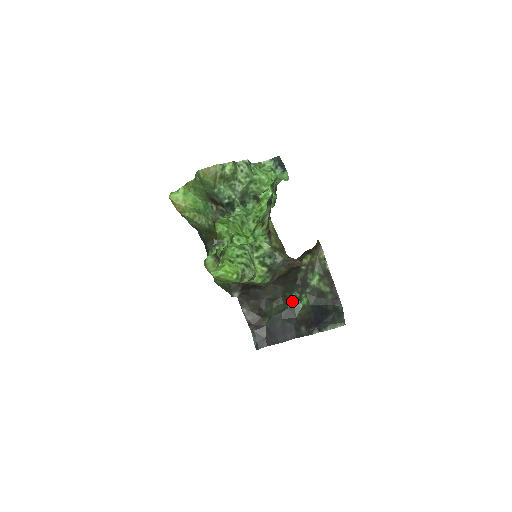
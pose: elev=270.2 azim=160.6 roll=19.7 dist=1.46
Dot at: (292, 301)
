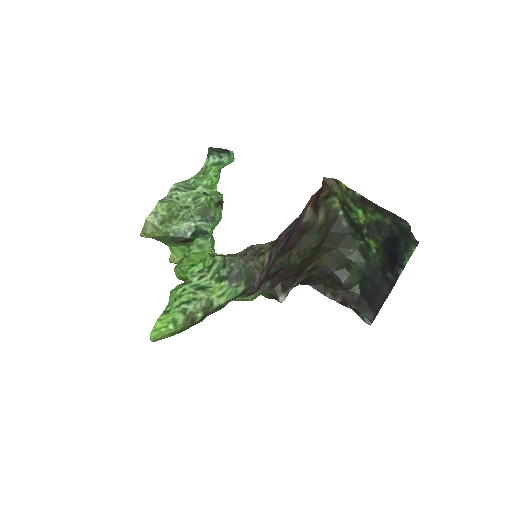
Dot at: (363, 252)
